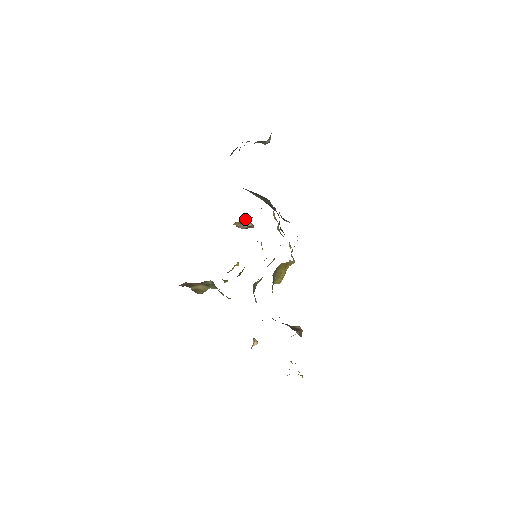
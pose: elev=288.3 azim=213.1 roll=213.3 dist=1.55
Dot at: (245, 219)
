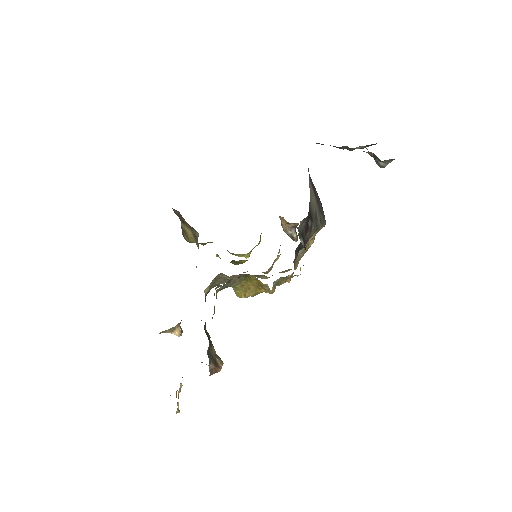
Dot at: (295, 224)
